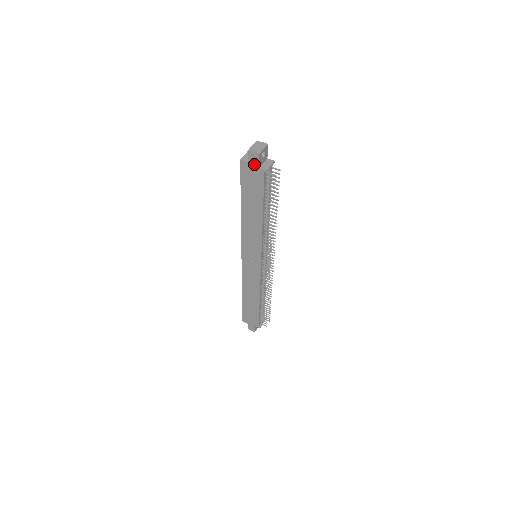
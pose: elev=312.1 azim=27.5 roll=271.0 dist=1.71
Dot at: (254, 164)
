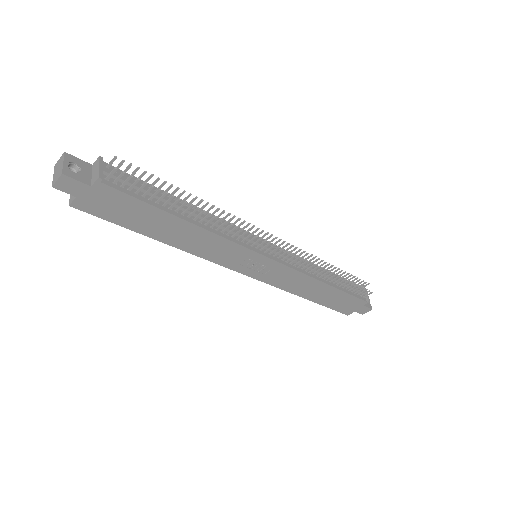
Dot at: (82, 190)
